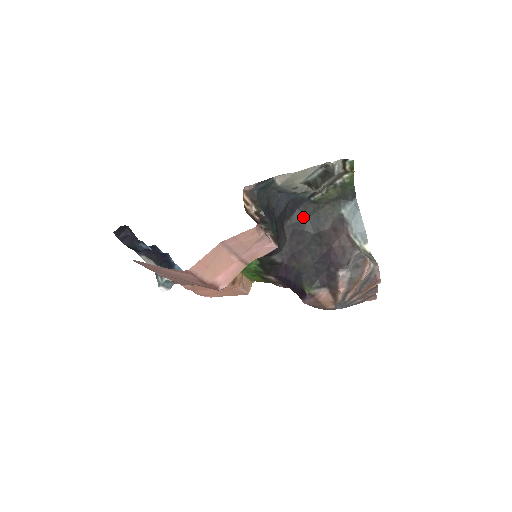
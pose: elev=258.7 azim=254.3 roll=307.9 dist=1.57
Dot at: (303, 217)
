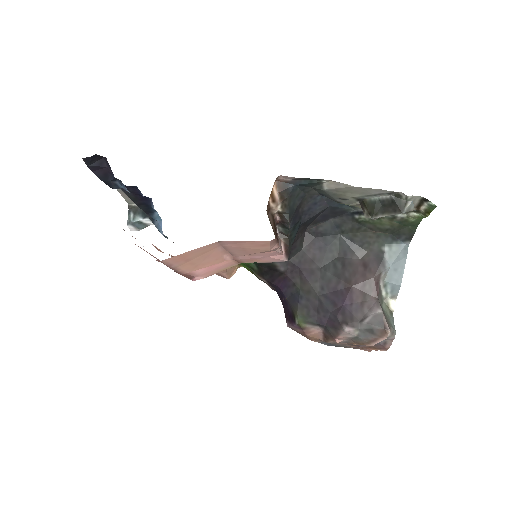
Dot at: (334, 230)
